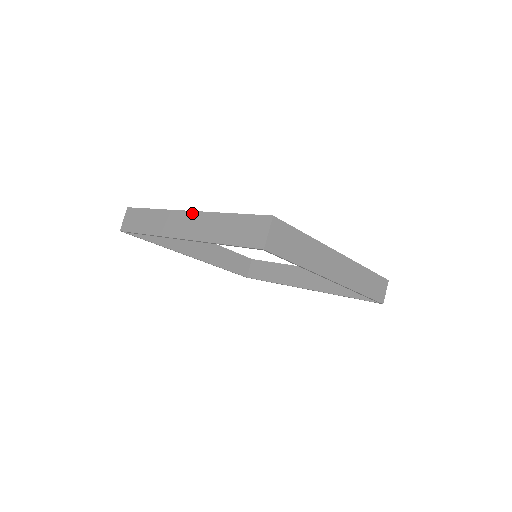
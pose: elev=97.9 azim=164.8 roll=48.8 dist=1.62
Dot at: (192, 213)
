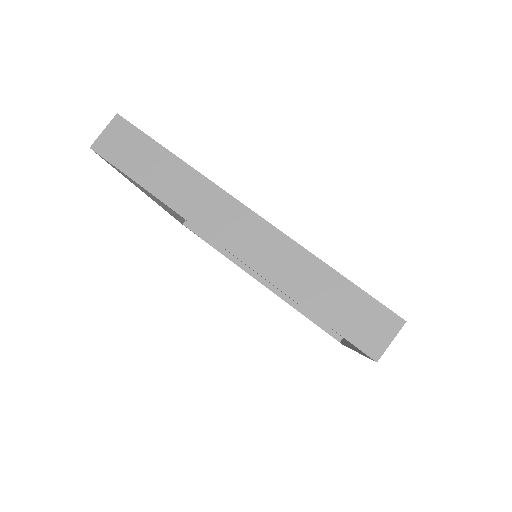
Dot at: (260, 221)
